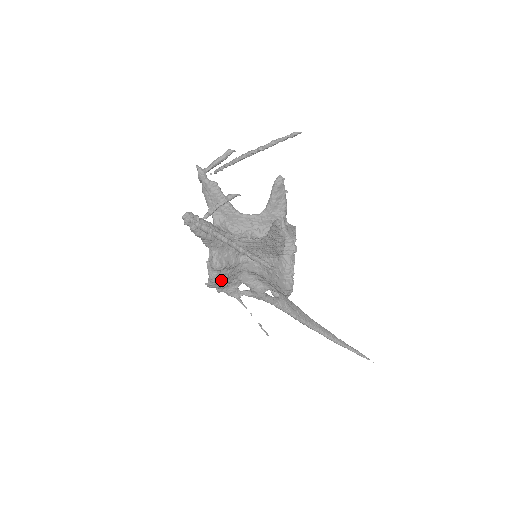
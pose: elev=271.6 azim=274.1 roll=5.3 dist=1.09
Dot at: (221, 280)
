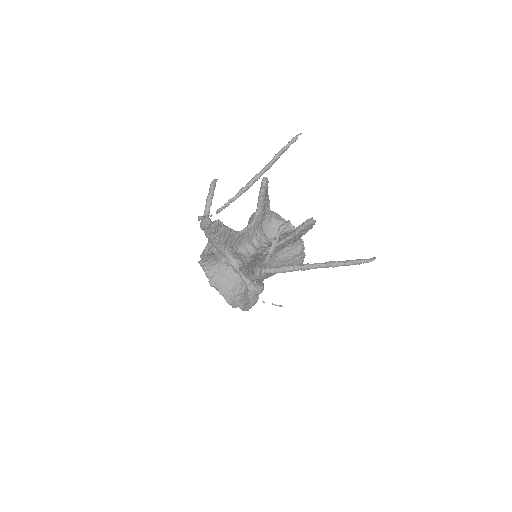
Dot at: occluded
